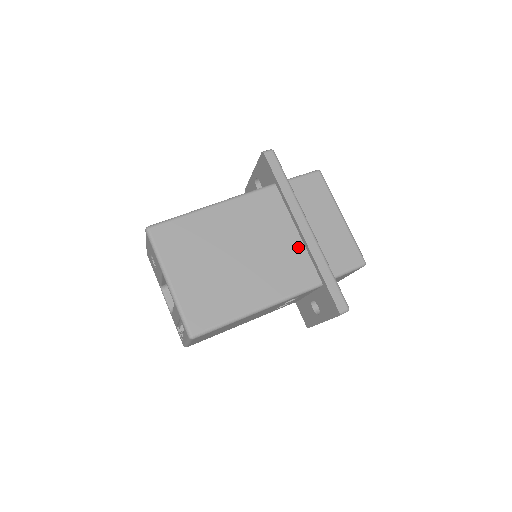
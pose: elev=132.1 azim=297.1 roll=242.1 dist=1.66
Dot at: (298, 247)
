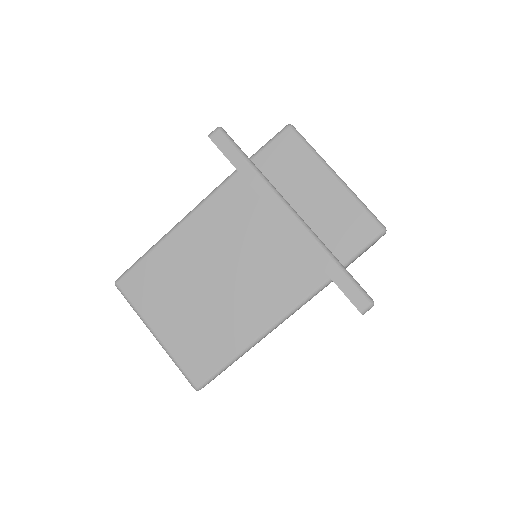
Dot at: (287, 243)
